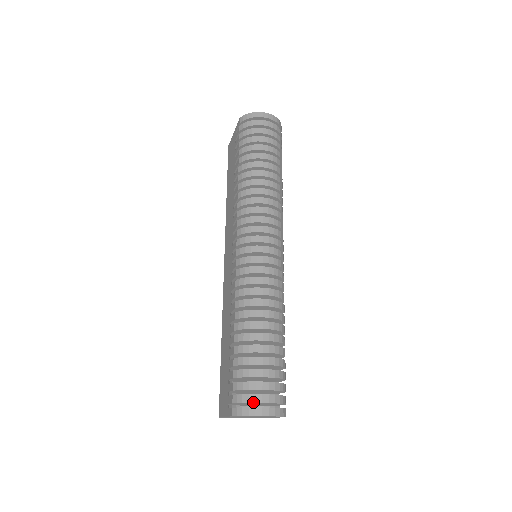
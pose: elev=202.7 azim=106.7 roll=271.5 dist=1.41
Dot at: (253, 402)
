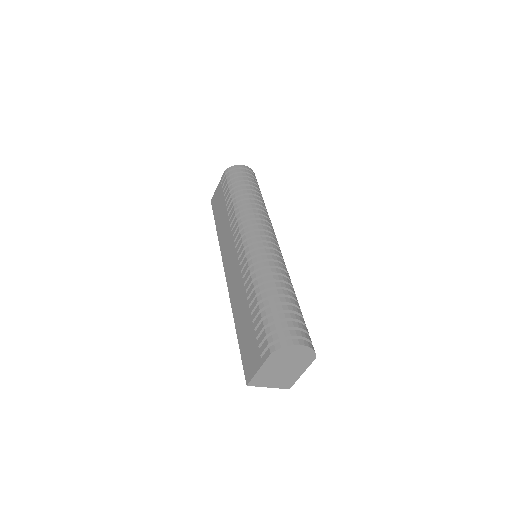
Dot at: (289, 335)
